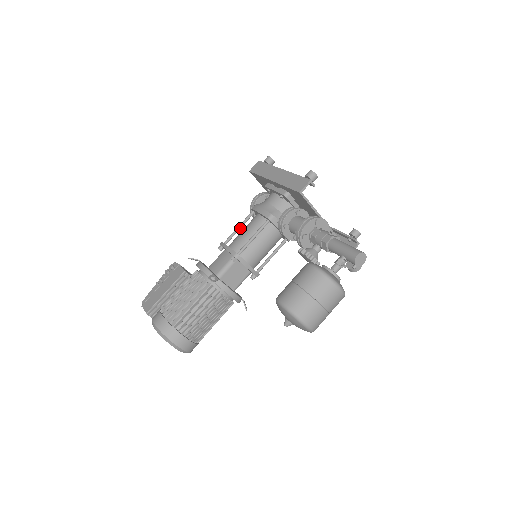
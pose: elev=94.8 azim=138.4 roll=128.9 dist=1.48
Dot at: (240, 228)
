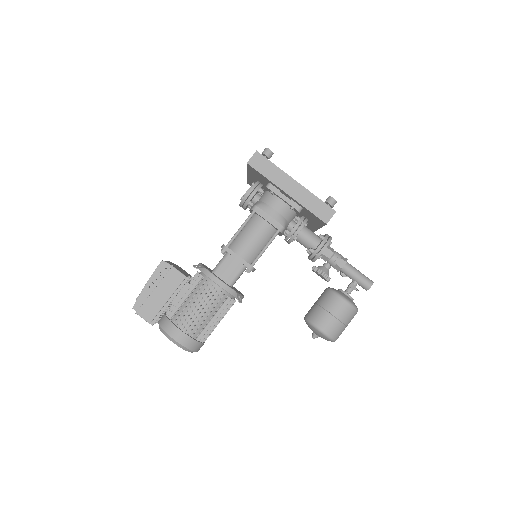
Dot at: (241, 230)
